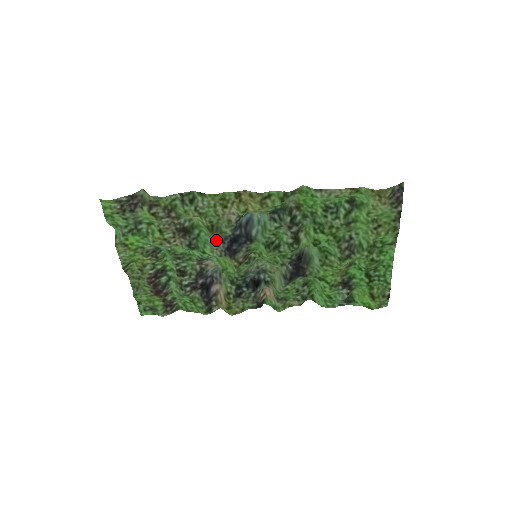
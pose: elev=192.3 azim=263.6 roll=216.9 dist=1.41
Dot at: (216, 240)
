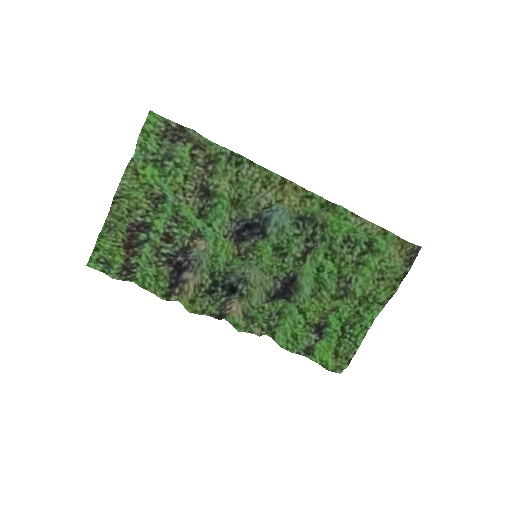
Dot at: (233, 217)
